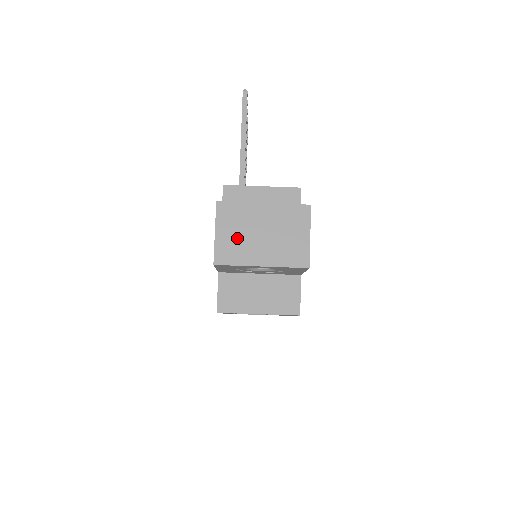
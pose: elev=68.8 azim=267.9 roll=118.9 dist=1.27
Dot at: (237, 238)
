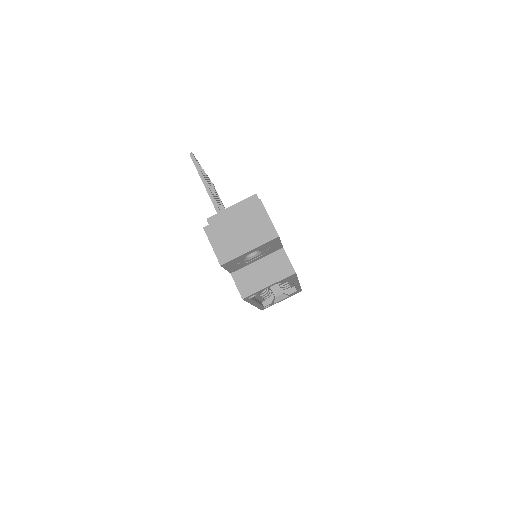
Dot at: (226, 242)
